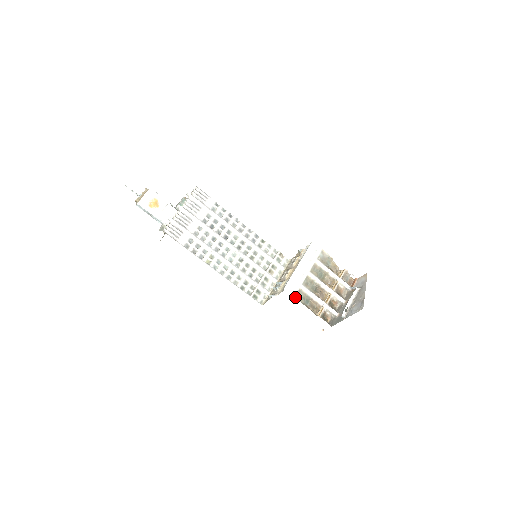
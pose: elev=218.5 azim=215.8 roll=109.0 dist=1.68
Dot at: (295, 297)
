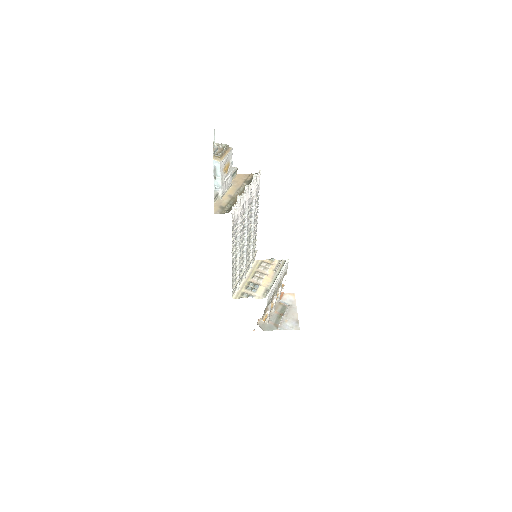
Dot at: occluded
